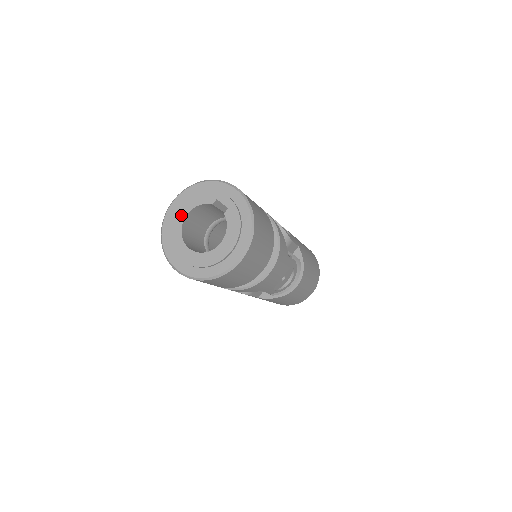
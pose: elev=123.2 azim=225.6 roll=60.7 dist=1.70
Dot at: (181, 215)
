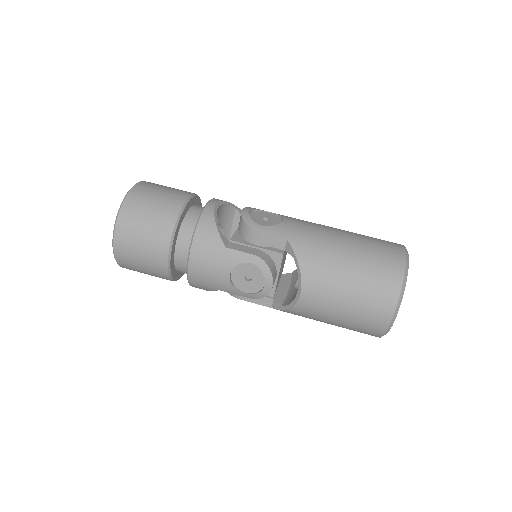
Dot at: occluded
